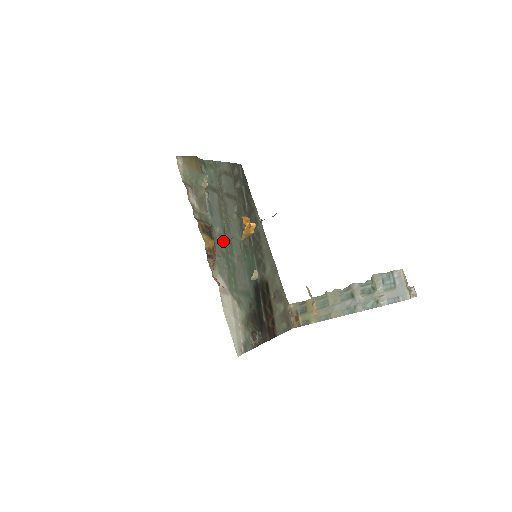
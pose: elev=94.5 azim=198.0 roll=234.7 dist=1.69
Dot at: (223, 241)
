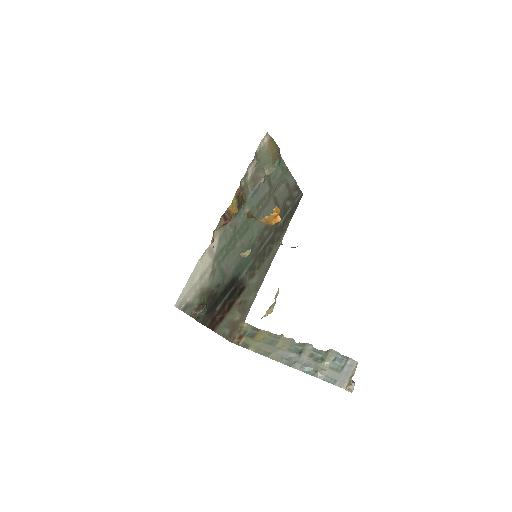
Dot at: (243, 221)
